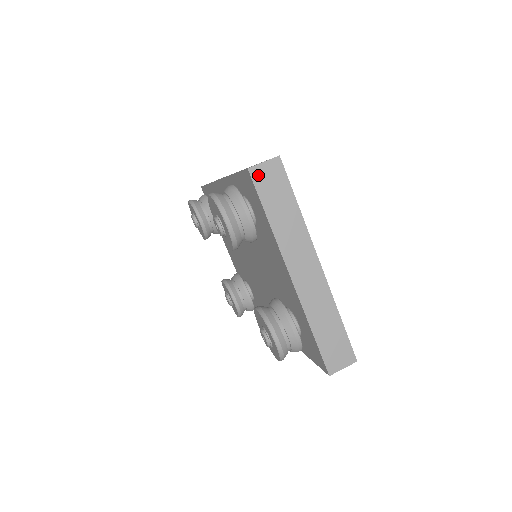
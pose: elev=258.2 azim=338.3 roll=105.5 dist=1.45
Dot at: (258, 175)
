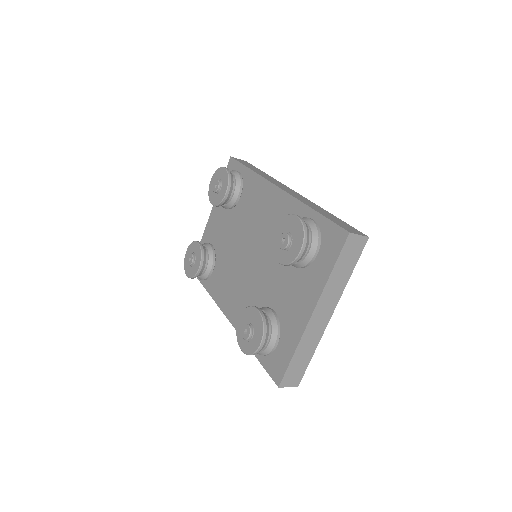
Dot at: (351, 240)
